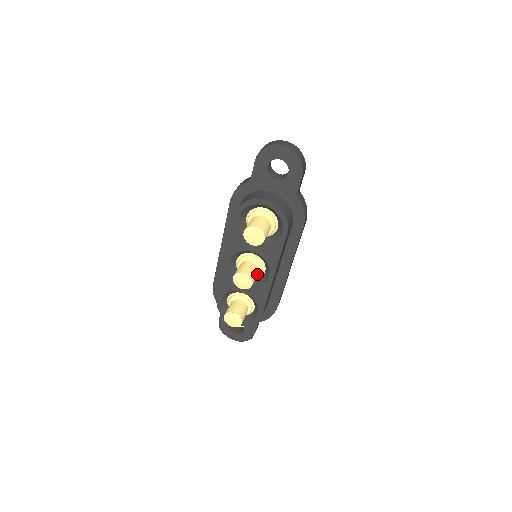
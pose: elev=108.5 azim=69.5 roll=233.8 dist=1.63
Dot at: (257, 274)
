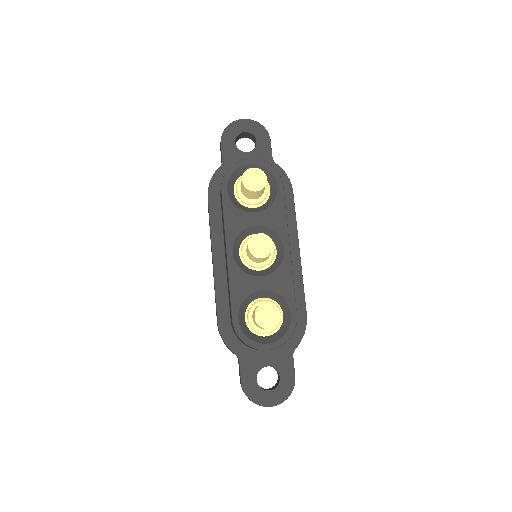
Dot at: occluded
